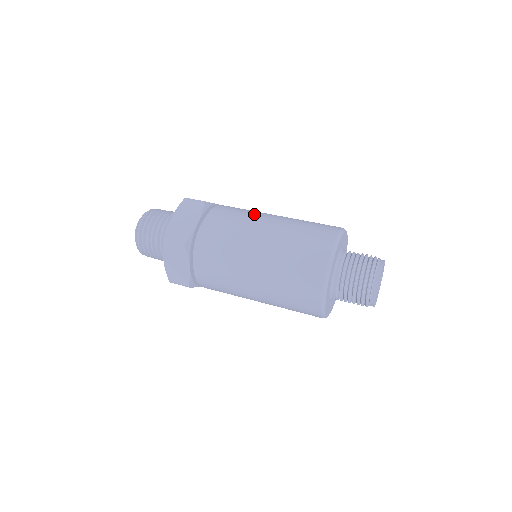
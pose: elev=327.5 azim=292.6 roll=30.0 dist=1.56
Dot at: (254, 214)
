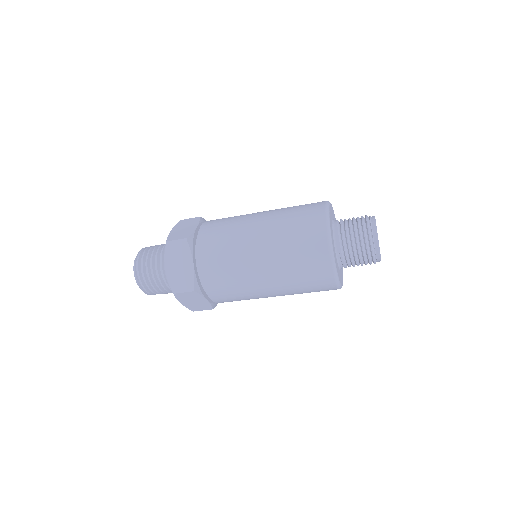
Dot at: occluded
